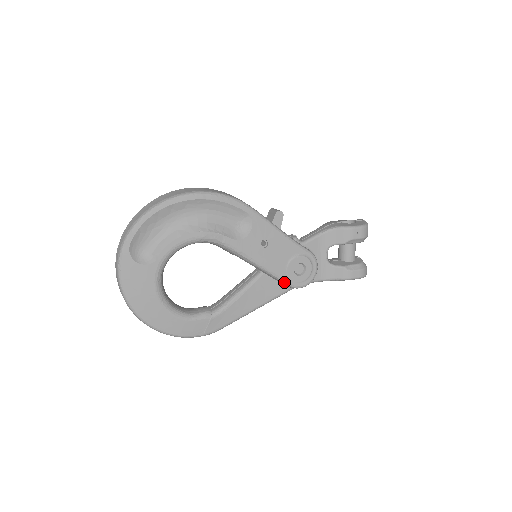
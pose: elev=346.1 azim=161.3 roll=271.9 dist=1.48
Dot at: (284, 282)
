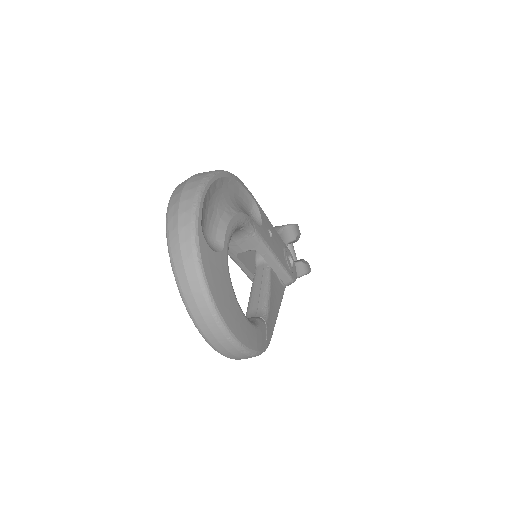
Dot at: (288, 275)
